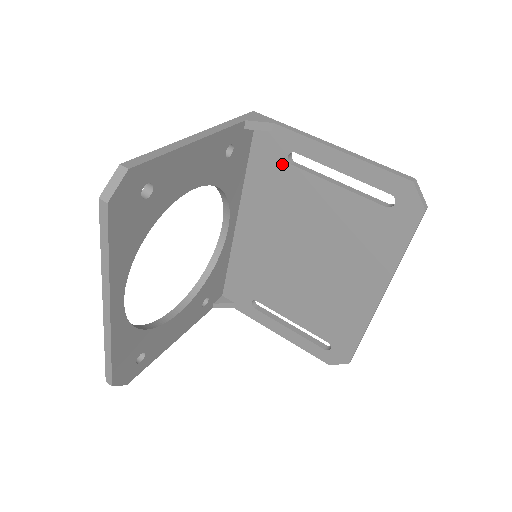
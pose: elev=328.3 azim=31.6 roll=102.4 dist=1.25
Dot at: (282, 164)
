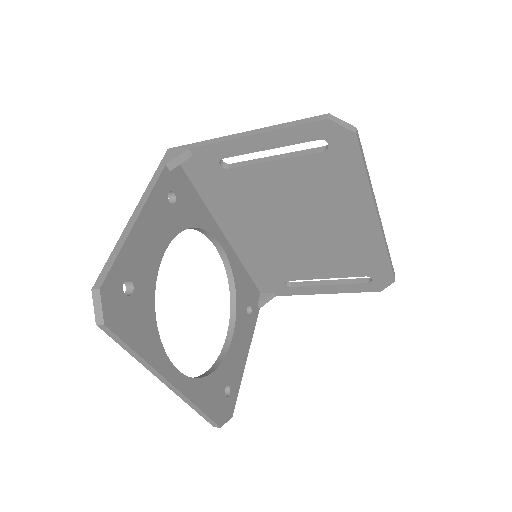
Dot at: (221, 173)
